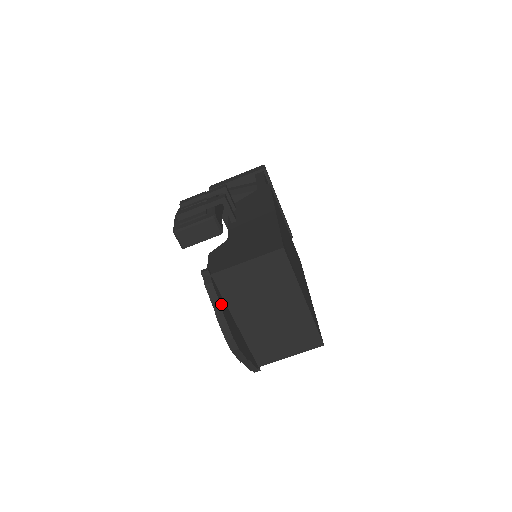
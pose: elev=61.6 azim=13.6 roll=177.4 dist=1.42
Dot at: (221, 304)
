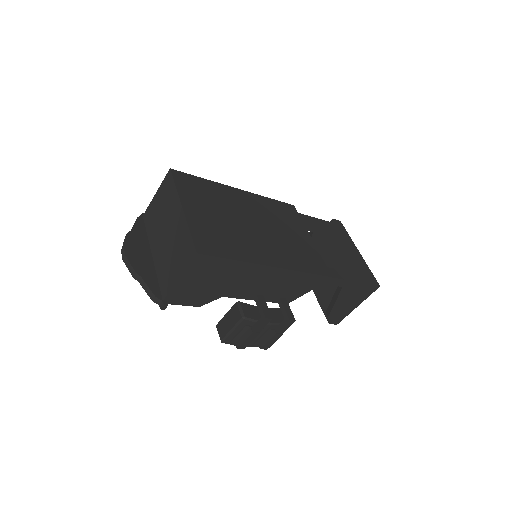
Dot at: (135, 229)
